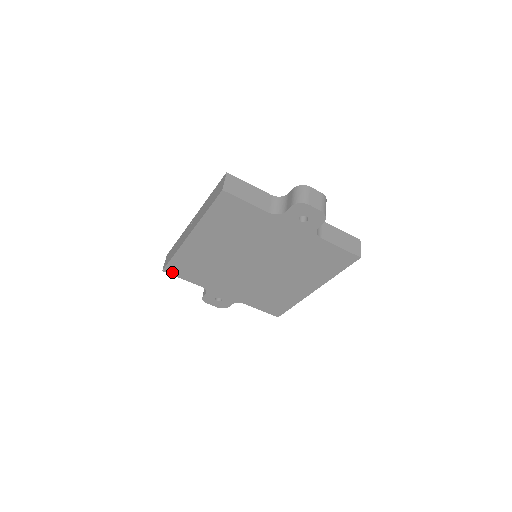
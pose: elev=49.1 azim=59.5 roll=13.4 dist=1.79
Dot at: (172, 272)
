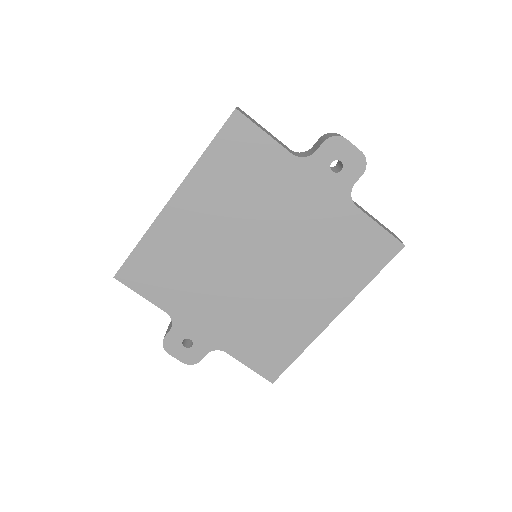
Dot at: (128, 280)
